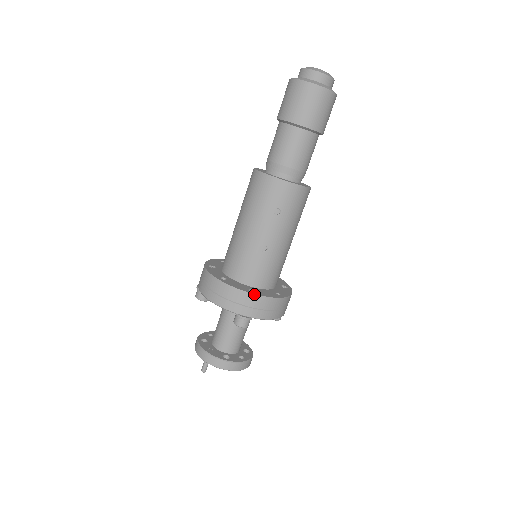
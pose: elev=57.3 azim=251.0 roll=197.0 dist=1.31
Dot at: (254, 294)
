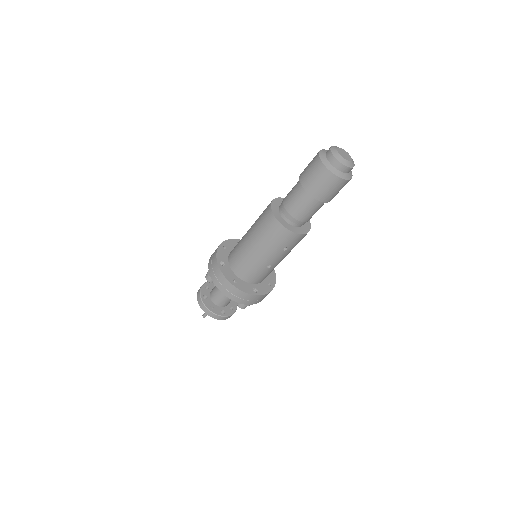
Dot at: (257, 295)
